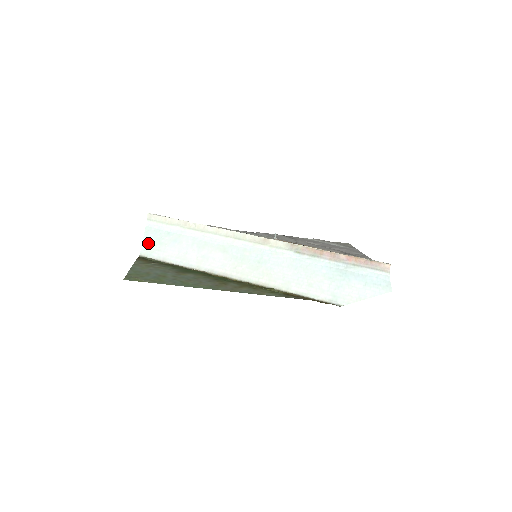
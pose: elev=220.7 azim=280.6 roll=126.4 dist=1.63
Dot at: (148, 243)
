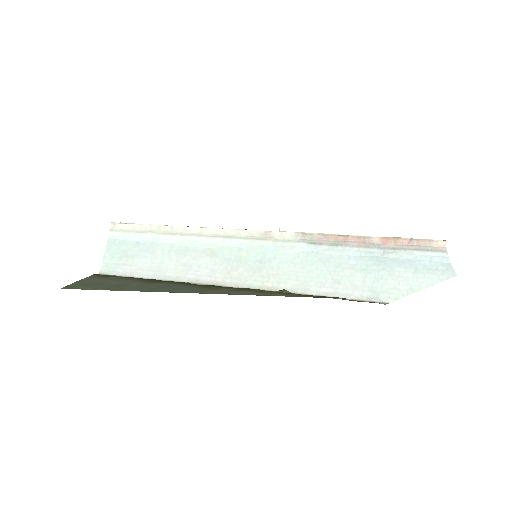
Dot at: (111, 258)
